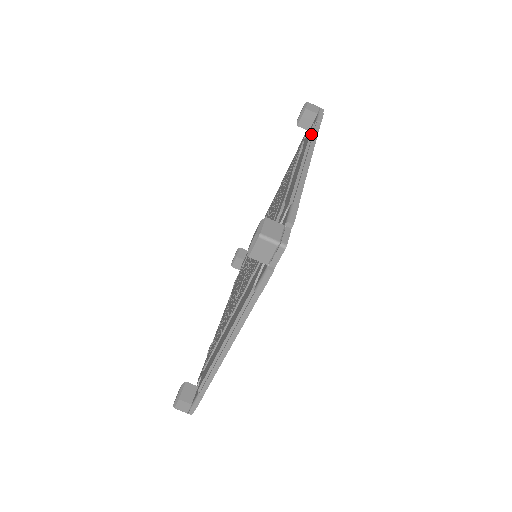
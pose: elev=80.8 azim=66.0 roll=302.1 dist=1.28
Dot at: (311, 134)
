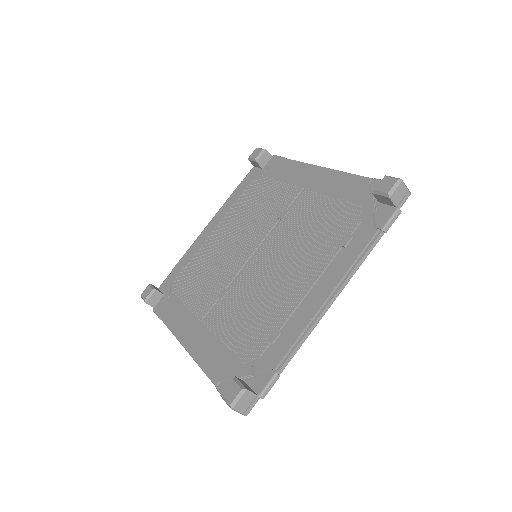
Dot at: (362, 253)
